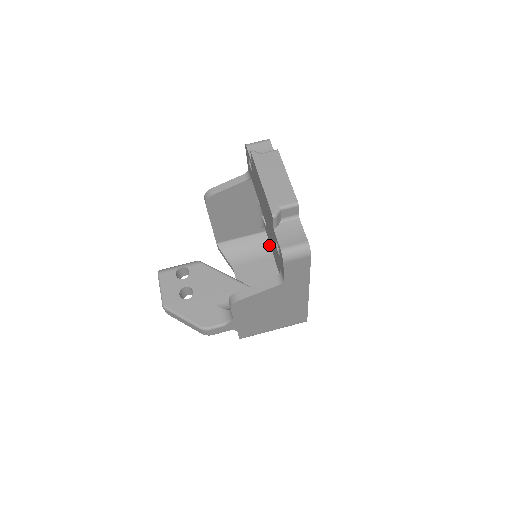
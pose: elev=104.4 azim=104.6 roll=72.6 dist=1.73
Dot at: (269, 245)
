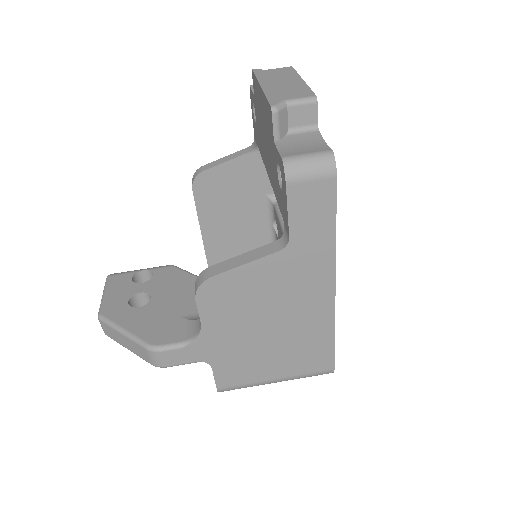
Dot at: occluded
